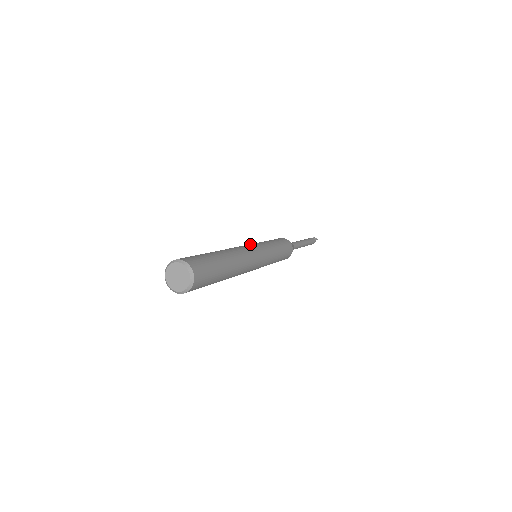
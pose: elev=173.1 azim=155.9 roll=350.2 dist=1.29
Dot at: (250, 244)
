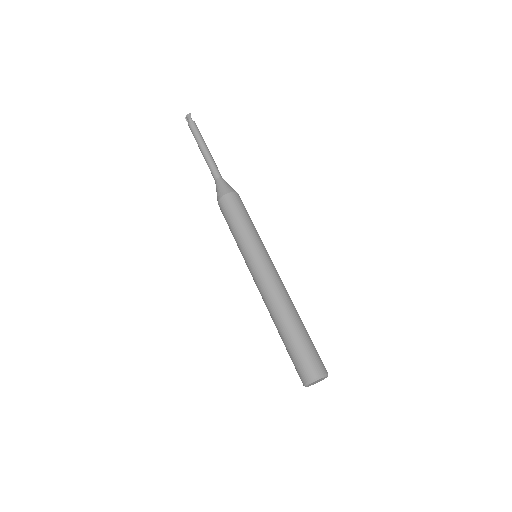
Dot at: (260, 262)
